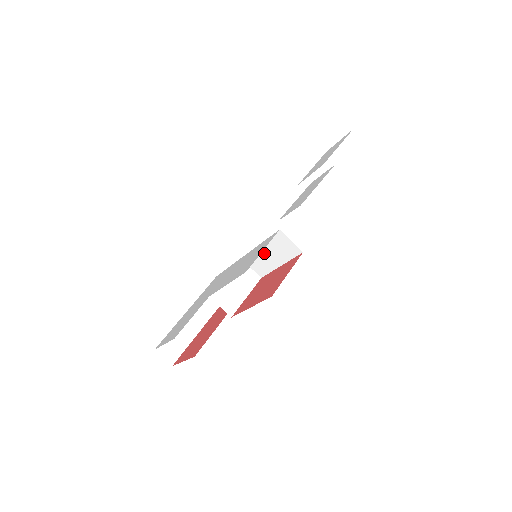
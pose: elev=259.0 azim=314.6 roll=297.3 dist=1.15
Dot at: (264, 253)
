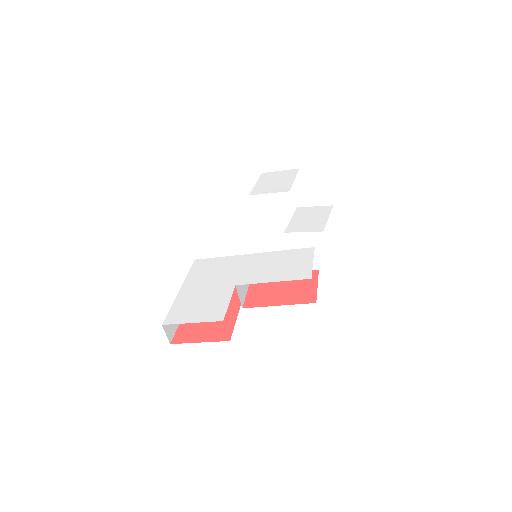
Dot at: occluded
